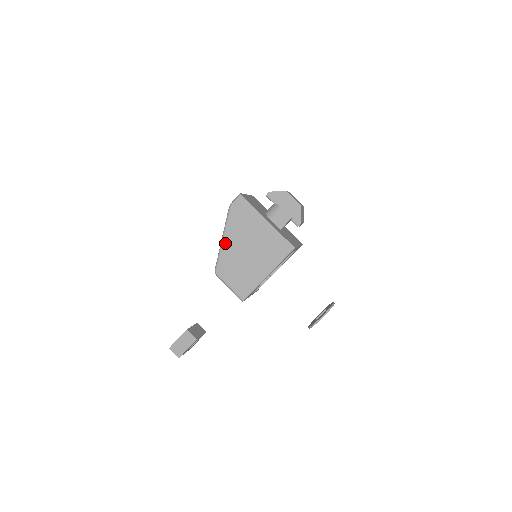
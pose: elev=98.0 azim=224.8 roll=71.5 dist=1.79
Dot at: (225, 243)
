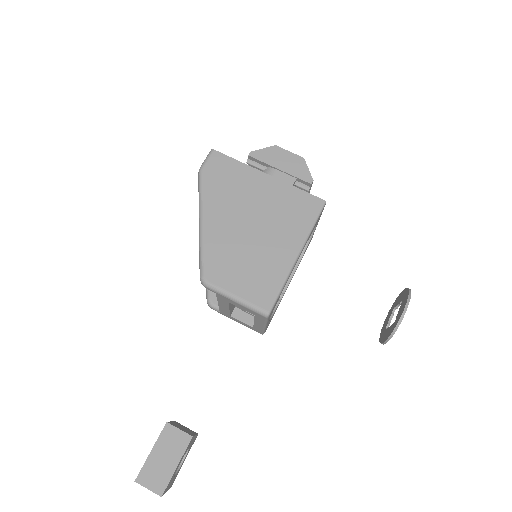
Dot at: (207, 226)
